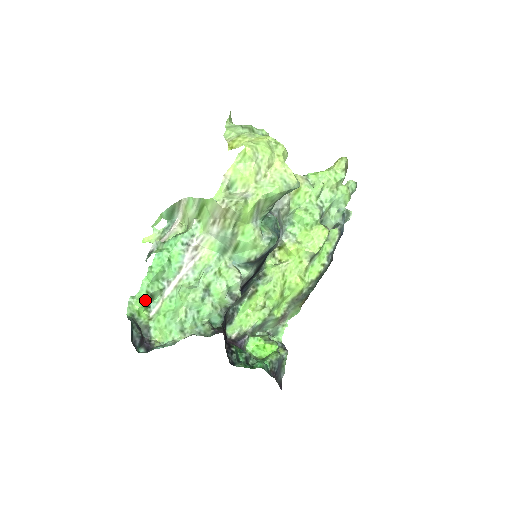
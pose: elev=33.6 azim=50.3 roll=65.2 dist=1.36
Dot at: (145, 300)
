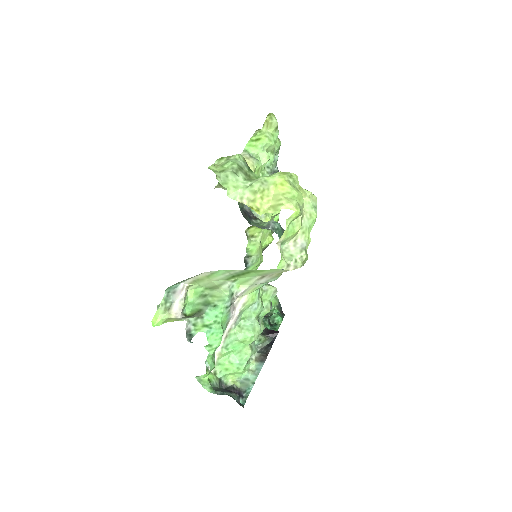
Dot at: occluded
